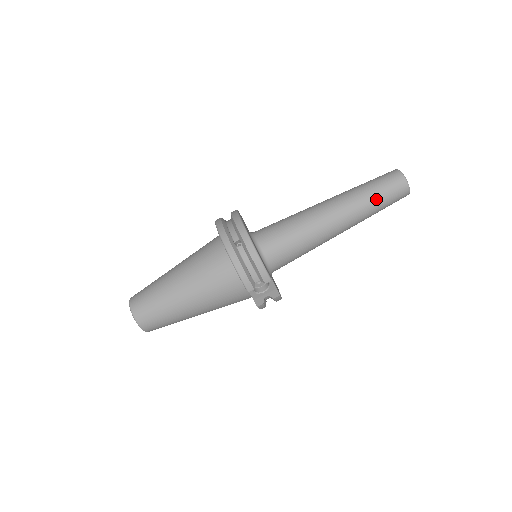
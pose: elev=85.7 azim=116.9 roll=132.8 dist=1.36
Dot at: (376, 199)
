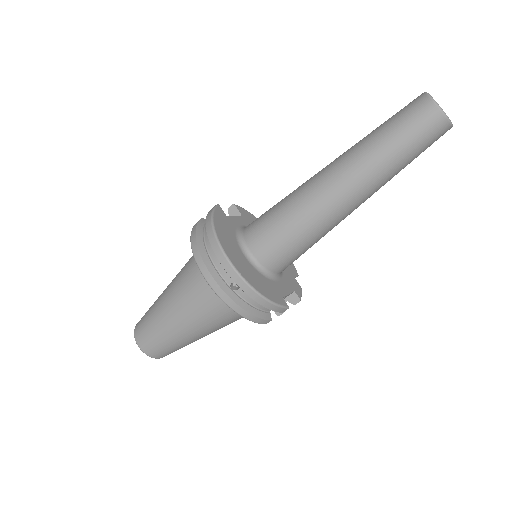
Dot at: (403, 160)
